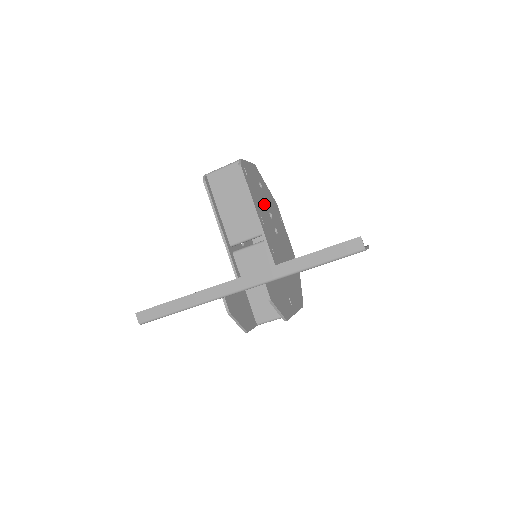
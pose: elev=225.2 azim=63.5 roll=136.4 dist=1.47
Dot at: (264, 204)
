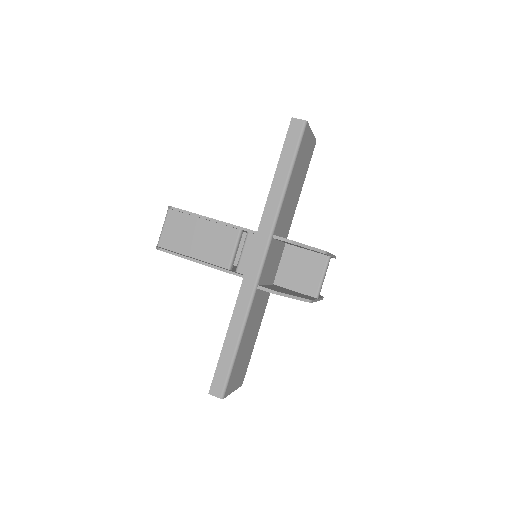
Dot at: occluded
